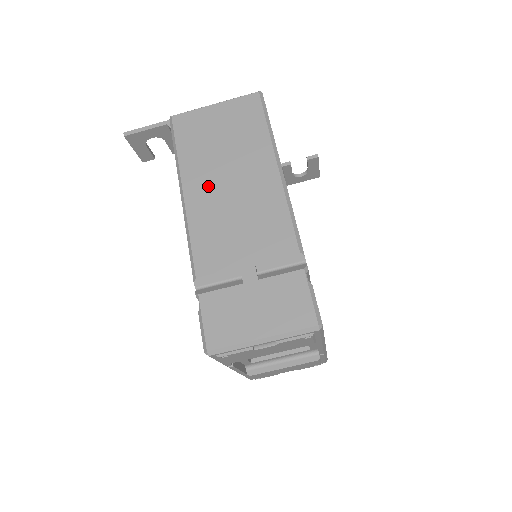
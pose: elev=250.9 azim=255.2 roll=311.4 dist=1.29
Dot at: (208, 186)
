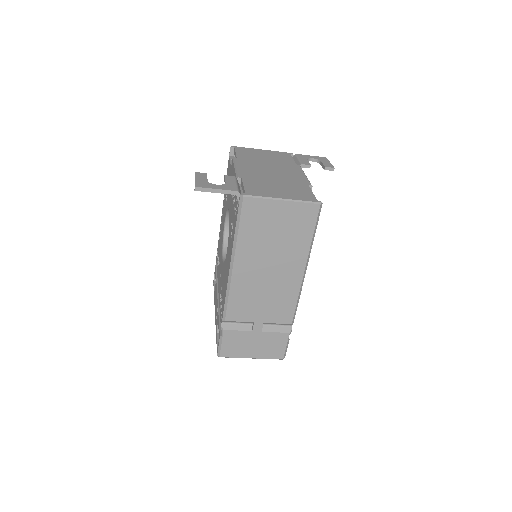
Dot at: (253, 267)
